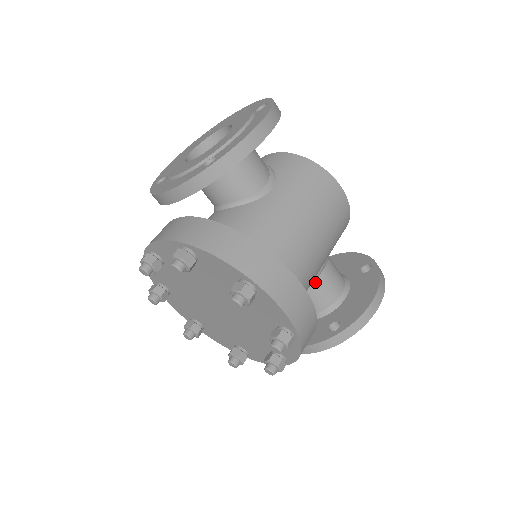
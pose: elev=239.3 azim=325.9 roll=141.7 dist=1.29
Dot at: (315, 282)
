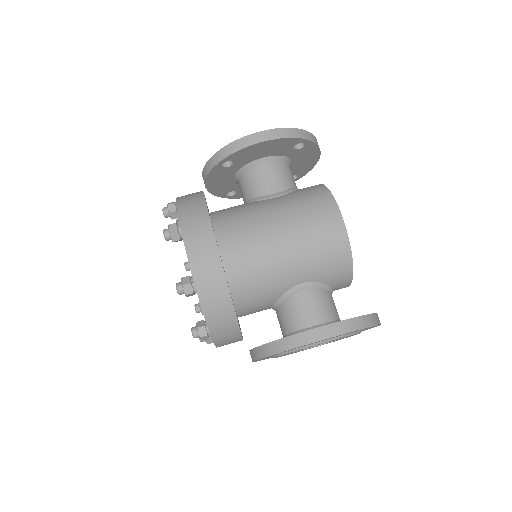
Dot at: (289, 297)
